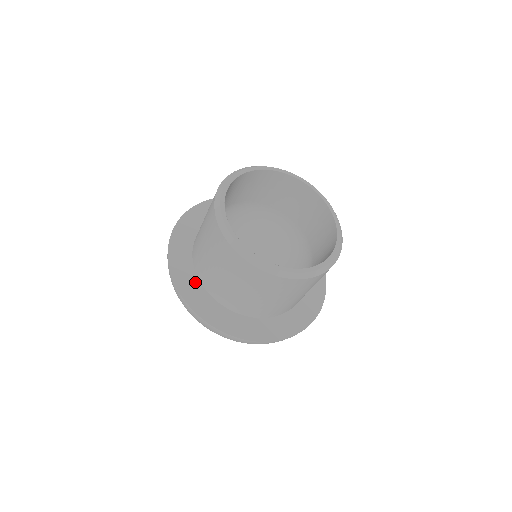
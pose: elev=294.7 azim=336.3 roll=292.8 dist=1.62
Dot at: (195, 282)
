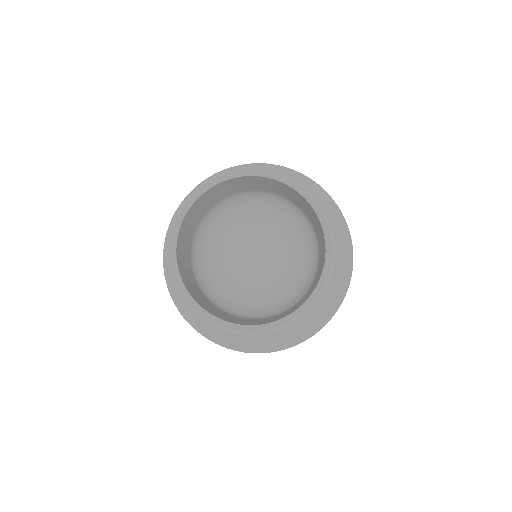
Dot at: occluded
